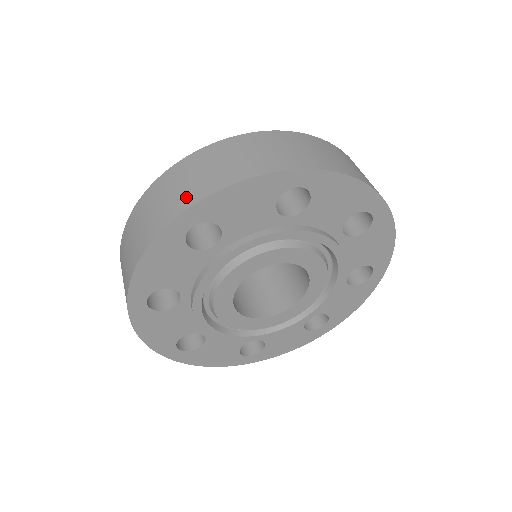
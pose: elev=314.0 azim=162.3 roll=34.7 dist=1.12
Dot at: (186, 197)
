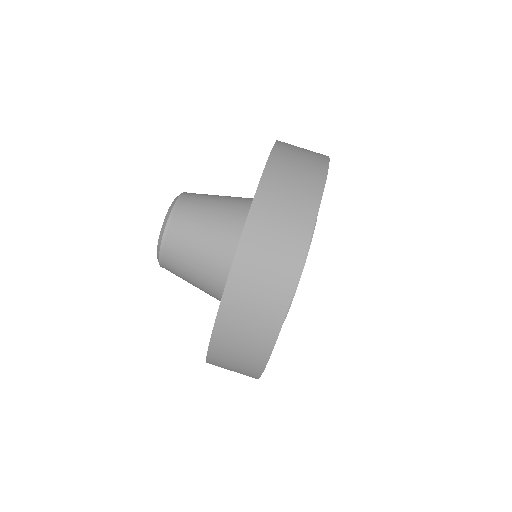
Dot at: (247, 375)
